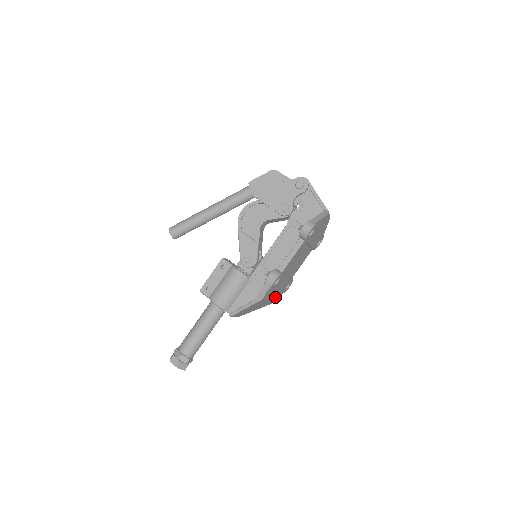
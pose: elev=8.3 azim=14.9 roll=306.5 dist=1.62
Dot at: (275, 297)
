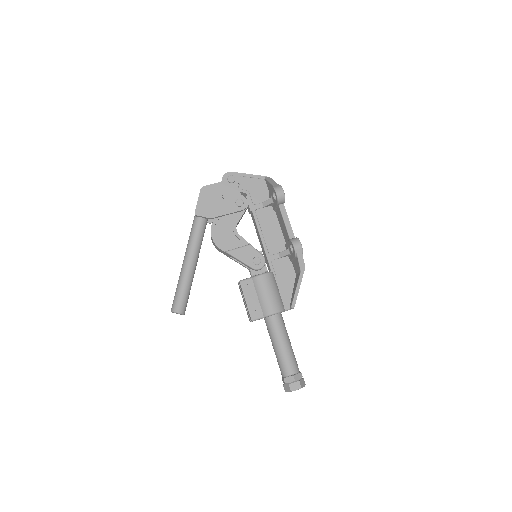
Dot at: occluded
